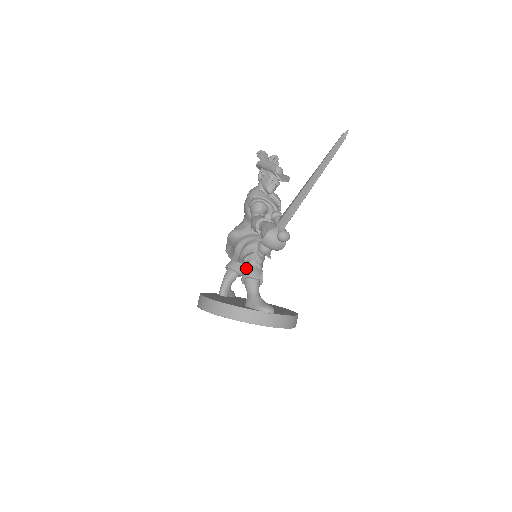
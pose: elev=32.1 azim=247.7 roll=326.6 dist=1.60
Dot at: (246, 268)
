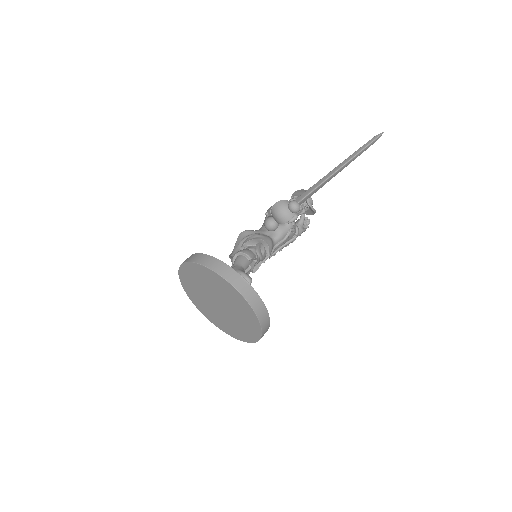
Dot at: (243, 249)
